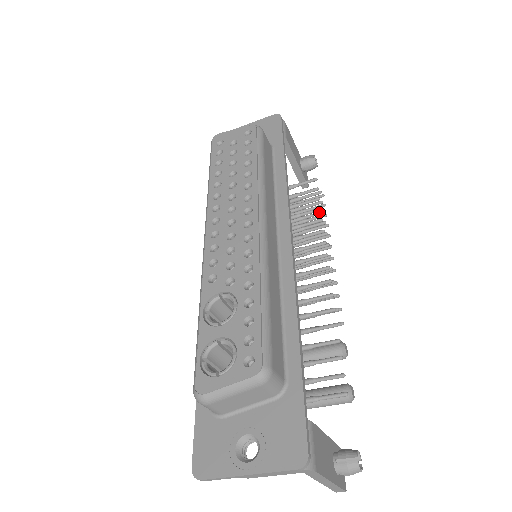
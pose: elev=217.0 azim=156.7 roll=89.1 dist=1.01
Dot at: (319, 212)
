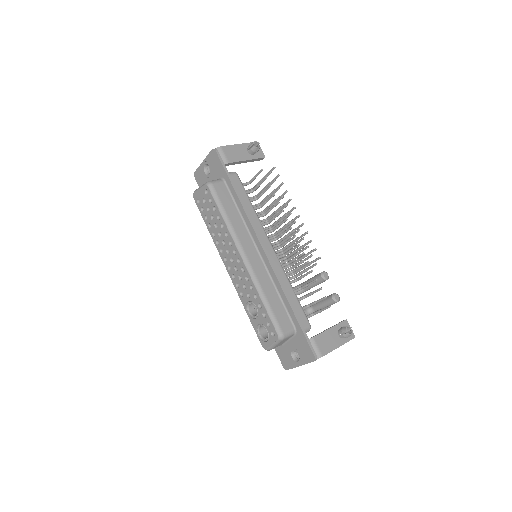
Dot at: (276, 190)
